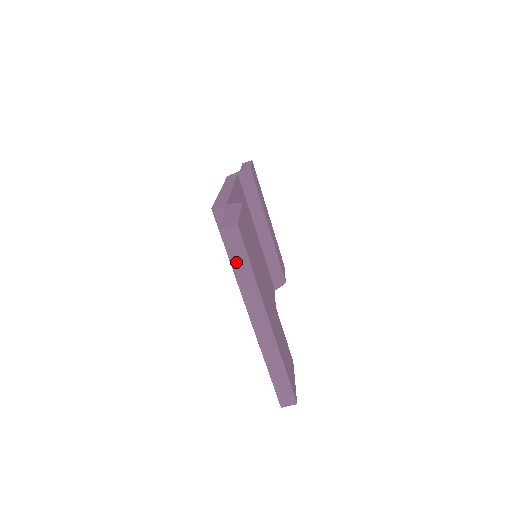
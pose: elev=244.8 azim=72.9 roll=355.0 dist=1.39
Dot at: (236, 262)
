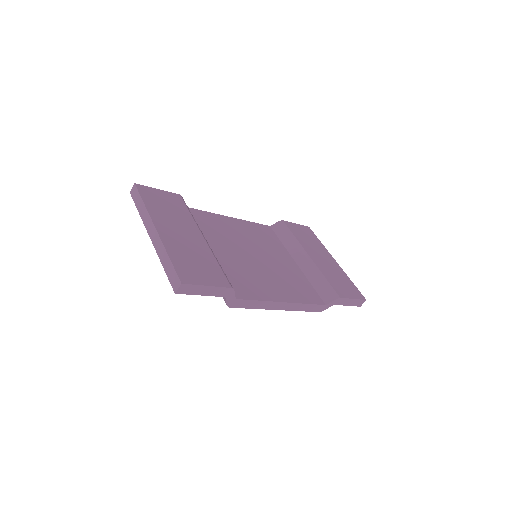
Dot at: (138, 204)
